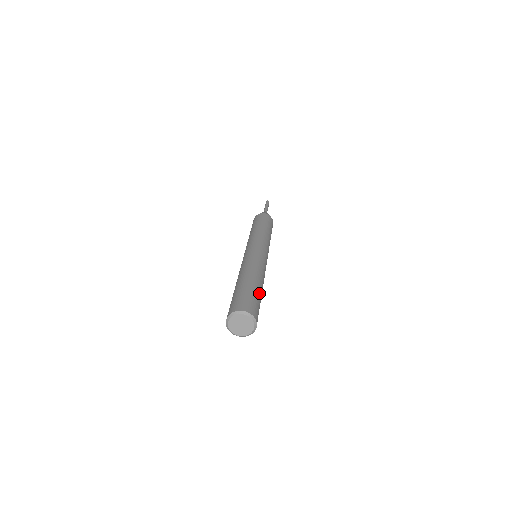
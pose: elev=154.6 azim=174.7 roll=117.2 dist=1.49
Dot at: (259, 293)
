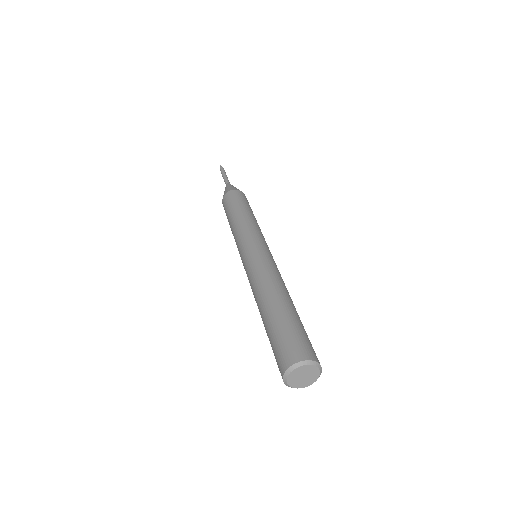
Dot at: occluded
